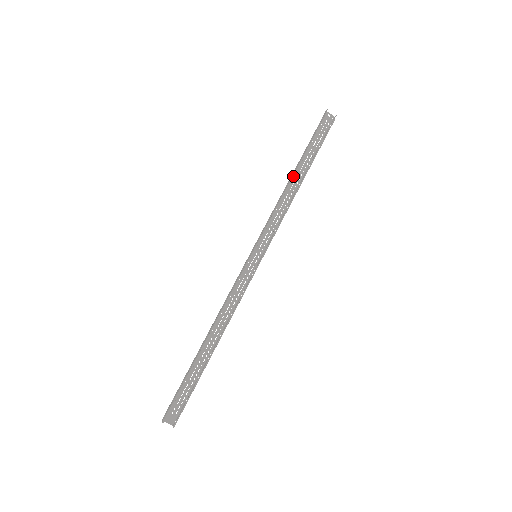
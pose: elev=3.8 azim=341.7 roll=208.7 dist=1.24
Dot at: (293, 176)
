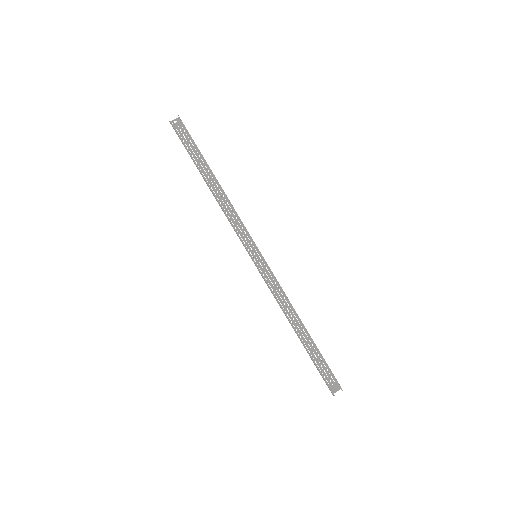
Dot at: (209, 188)
